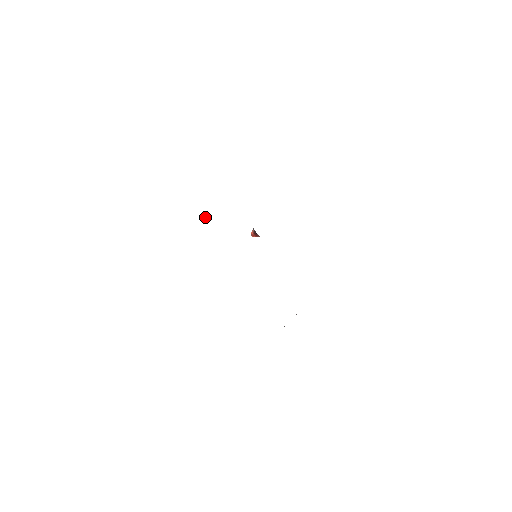
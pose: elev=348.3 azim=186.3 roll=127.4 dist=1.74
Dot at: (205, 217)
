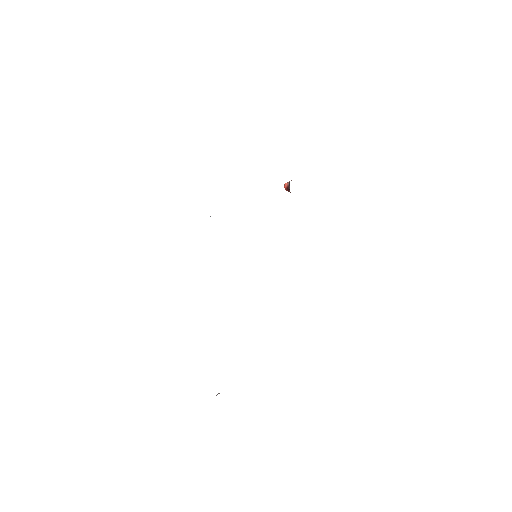
Dot at: occluded
